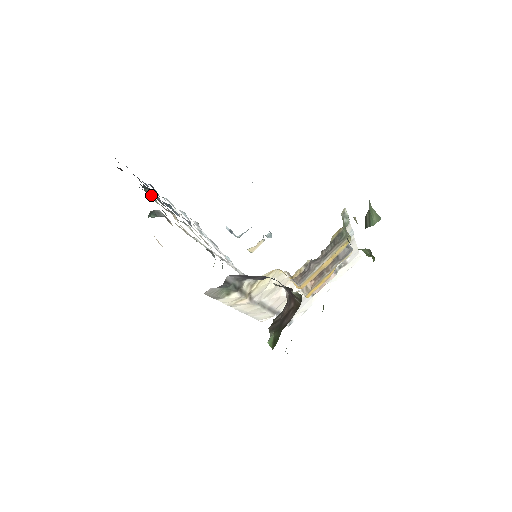
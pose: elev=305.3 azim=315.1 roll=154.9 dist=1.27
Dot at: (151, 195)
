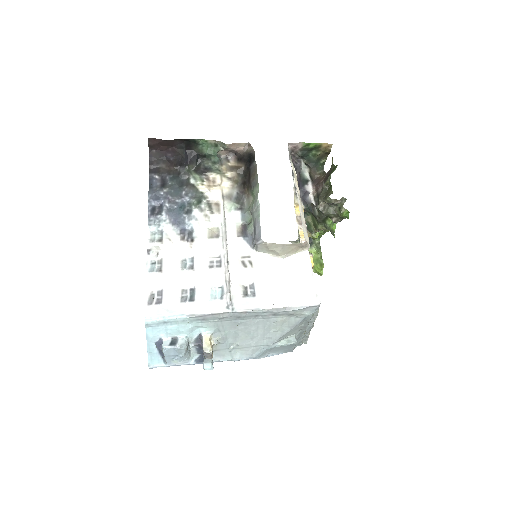
Dot at: (192, 175)
